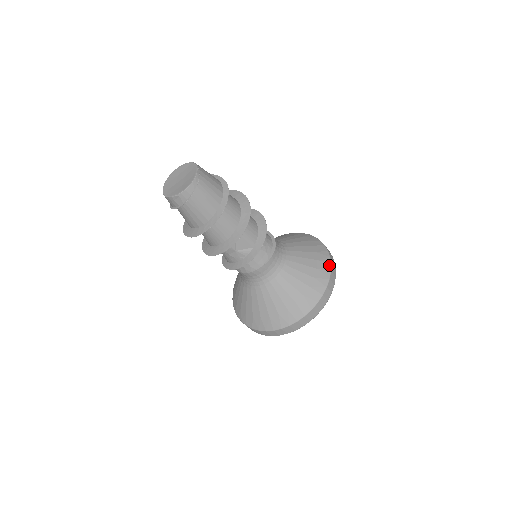
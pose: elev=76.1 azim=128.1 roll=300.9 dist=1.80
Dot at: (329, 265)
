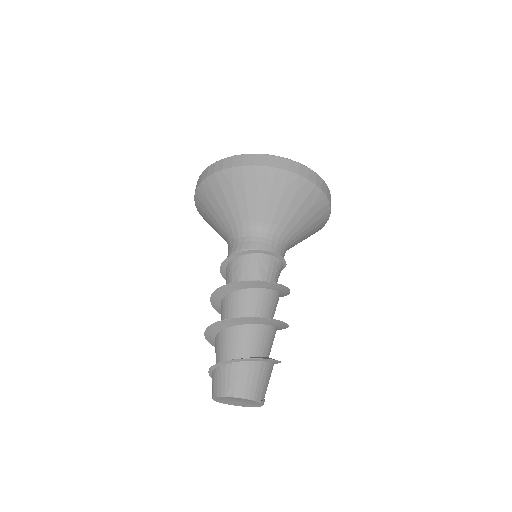
Dot at: (328, 206)
